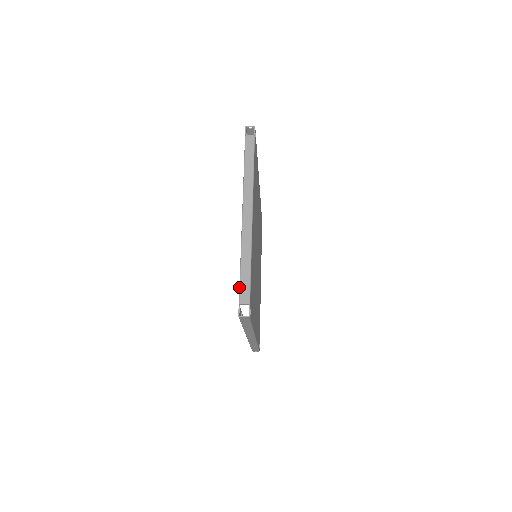
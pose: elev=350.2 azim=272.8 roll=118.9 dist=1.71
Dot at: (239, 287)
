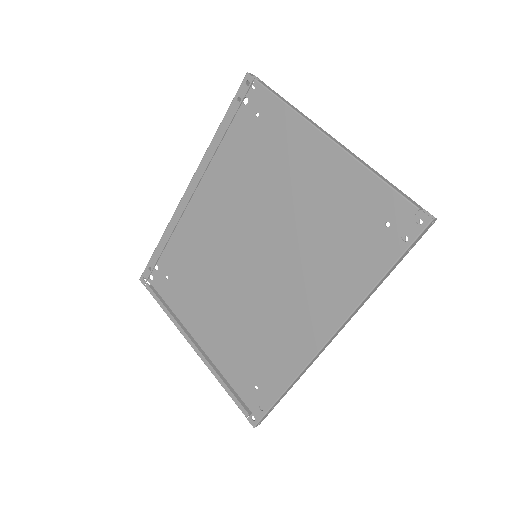
Dot at: (401, 195)
